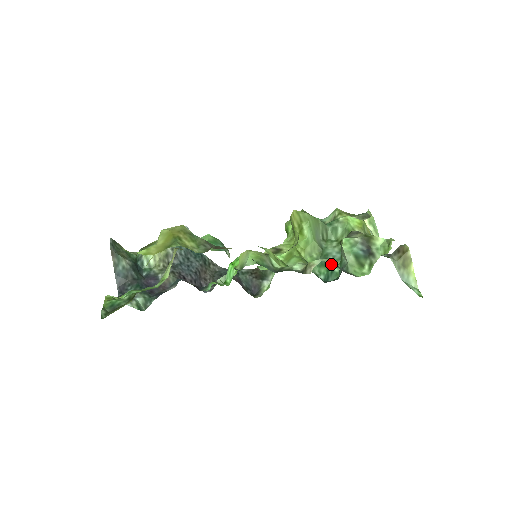
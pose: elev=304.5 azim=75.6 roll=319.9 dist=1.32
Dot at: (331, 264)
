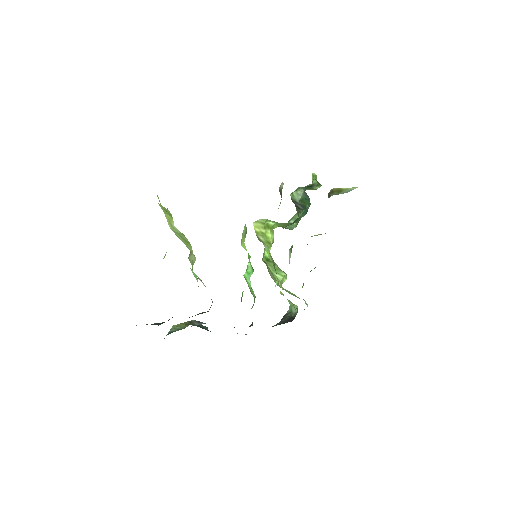
Dot at: (302, 213)
